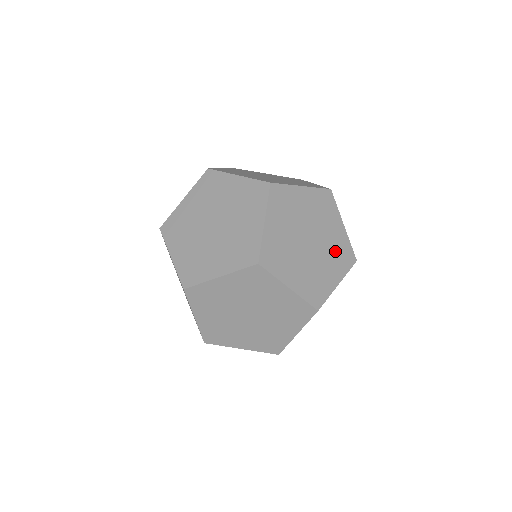
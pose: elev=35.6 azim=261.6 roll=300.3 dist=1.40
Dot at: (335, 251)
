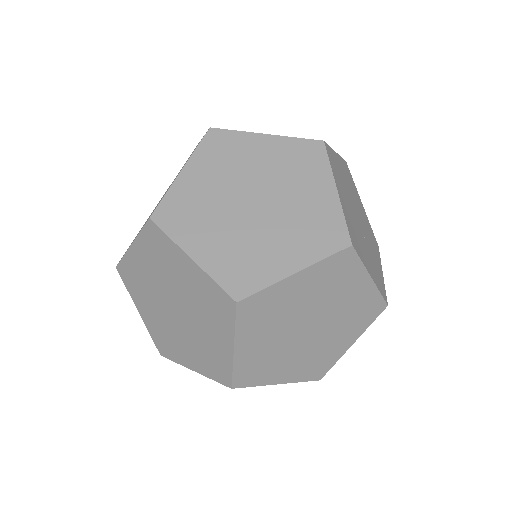
Dot at: occluded
